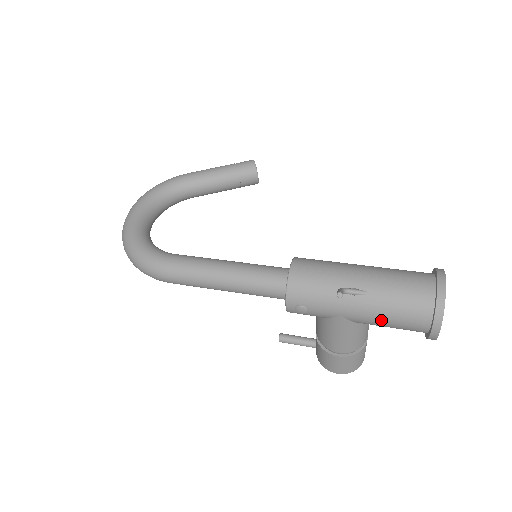
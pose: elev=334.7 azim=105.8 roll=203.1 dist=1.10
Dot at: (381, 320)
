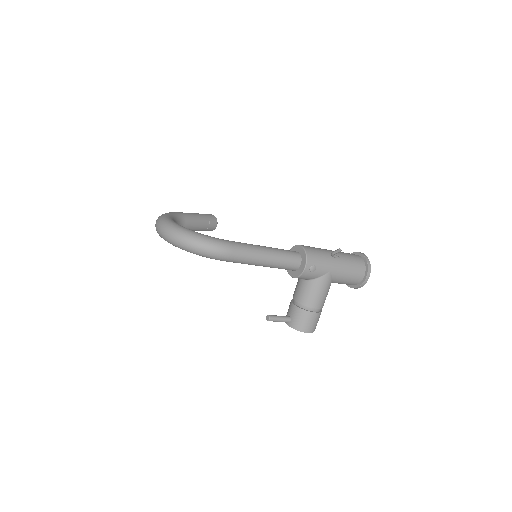
Dot at: (347, 273)
